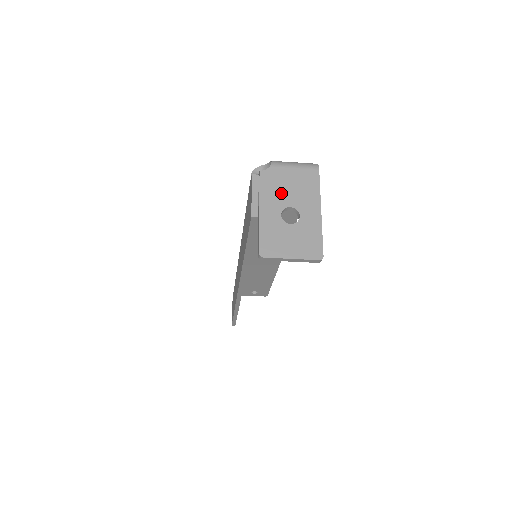
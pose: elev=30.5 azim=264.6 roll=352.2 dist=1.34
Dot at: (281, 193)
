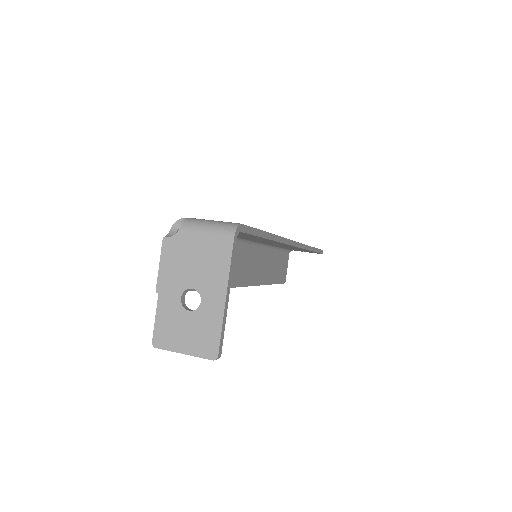
Dot at: (185, 269)
